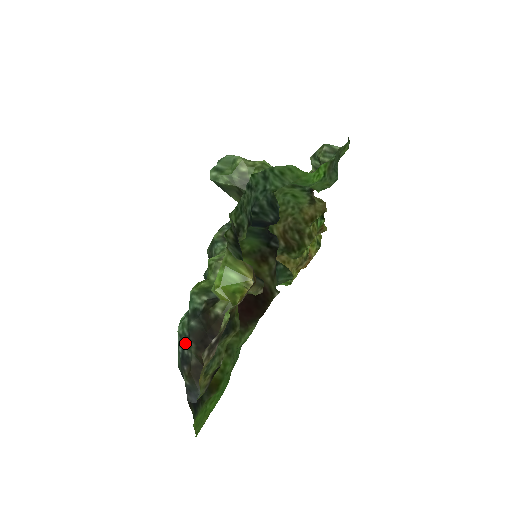
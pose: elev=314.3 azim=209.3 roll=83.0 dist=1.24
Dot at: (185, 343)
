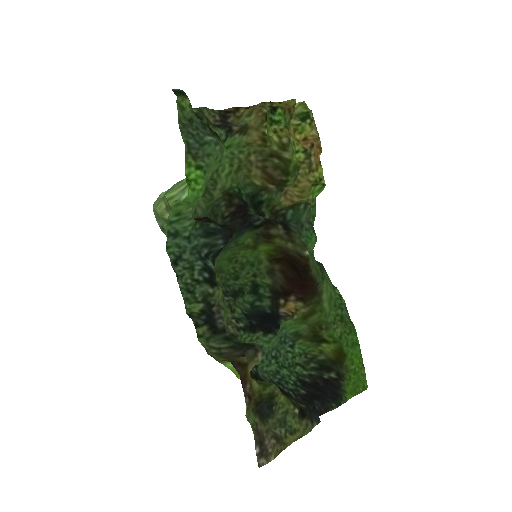
Dot at: occluded
